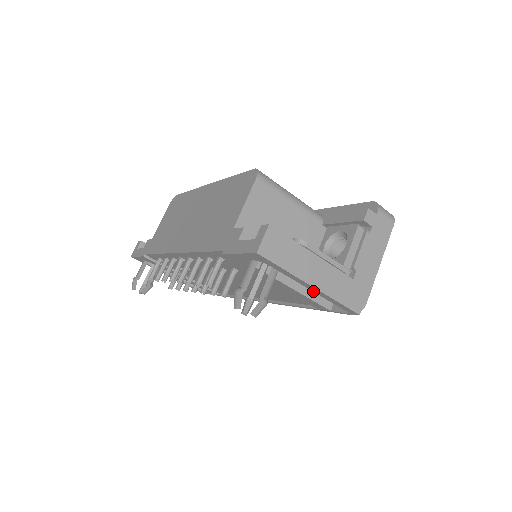
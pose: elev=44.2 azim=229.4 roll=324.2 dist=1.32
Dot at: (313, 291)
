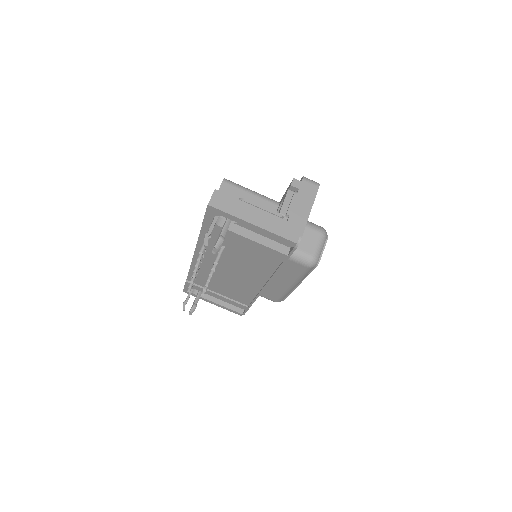
Dot at: occluded
